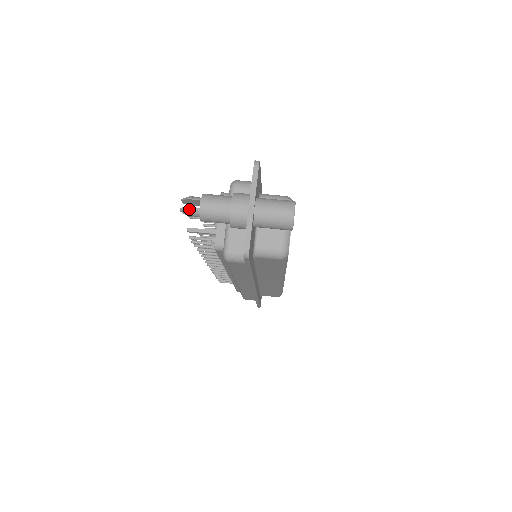
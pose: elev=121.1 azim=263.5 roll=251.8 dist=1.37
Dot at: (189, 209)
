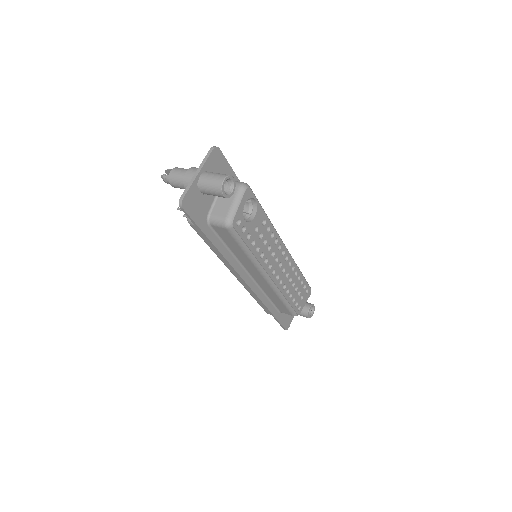
Dot at: (164, 176)
